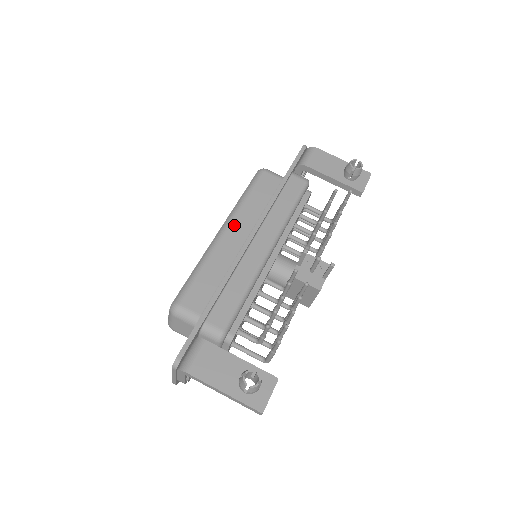
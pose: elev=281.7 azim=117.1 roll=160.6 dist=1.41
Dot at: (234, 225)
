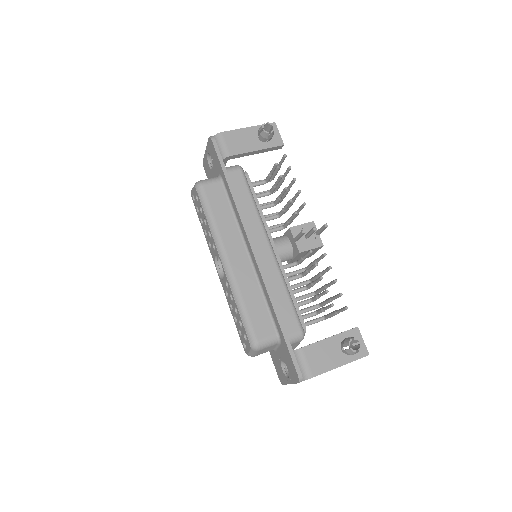
Dot at: (229, 250)
